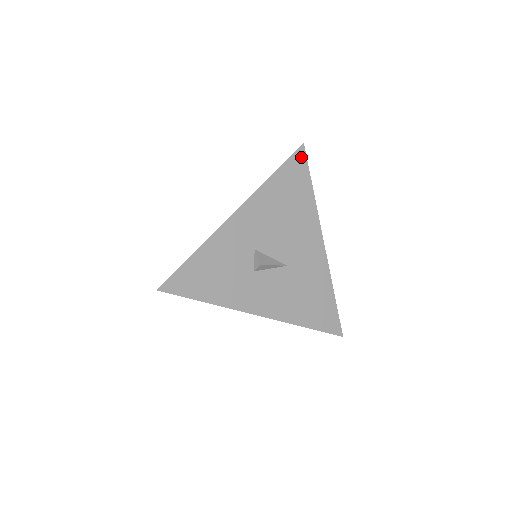
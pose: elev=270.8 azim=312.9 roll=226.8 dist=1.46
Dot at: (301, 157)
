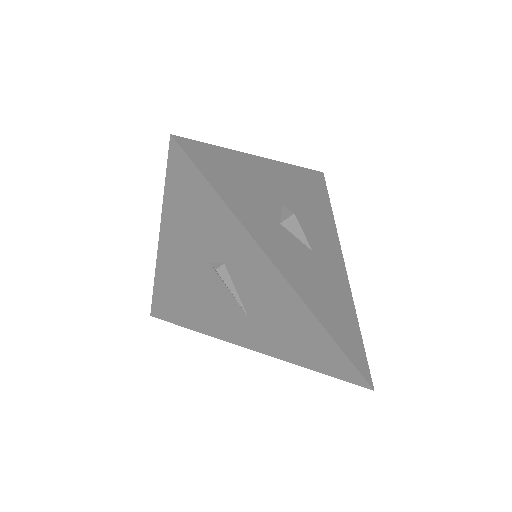
Dot at: (322, 179)
